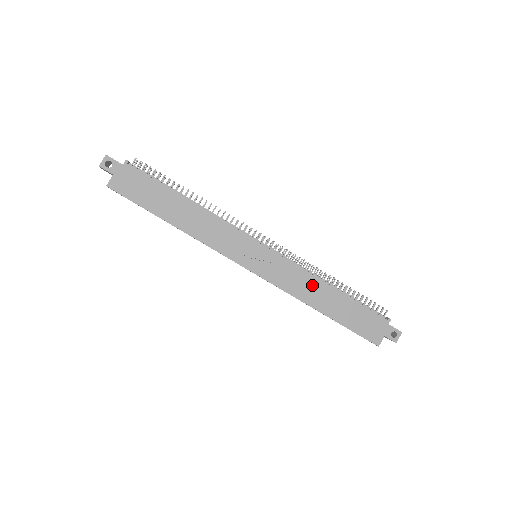
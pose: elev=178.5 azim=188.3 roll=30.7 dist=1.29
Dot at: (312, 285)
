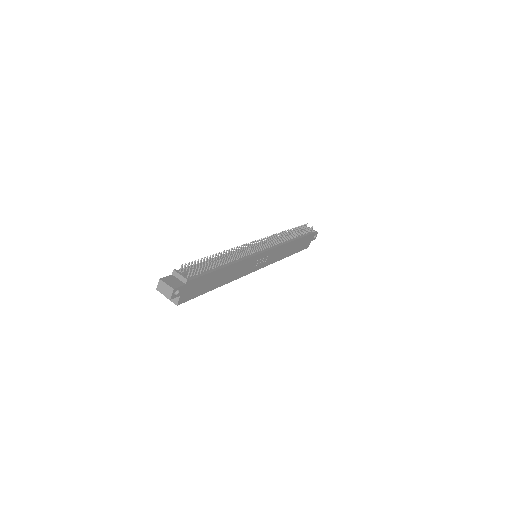
Dot at: (285, 248)
